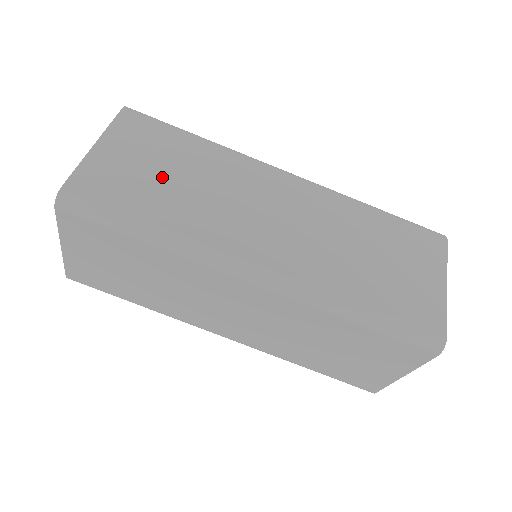
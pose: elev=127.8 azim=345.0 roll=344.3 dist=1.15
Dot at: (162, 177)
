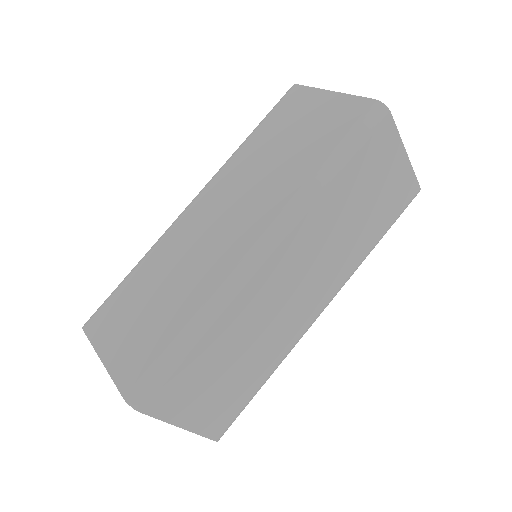
Dot at: (151, 309)
